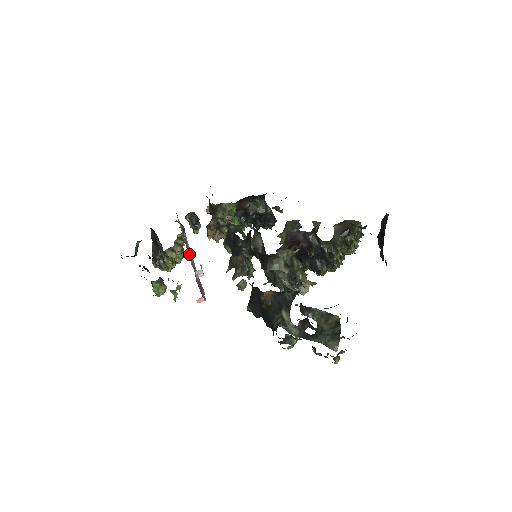
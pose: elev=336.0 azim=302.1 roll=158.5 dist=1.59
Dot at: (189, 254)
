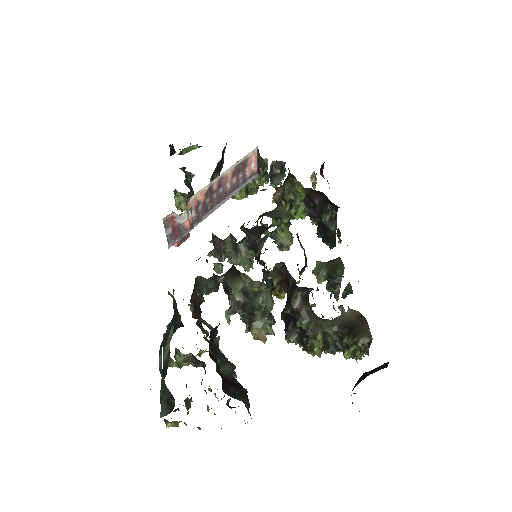
Dot at: (211, 195)
